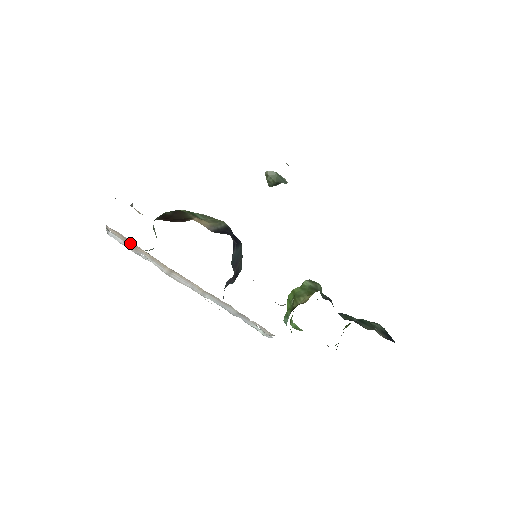
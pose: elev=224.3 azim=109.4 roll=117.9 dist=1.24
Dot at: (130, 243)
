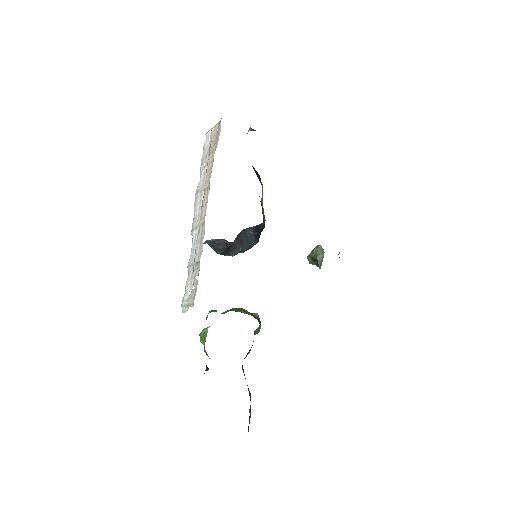
Dot at: (213, 146)
